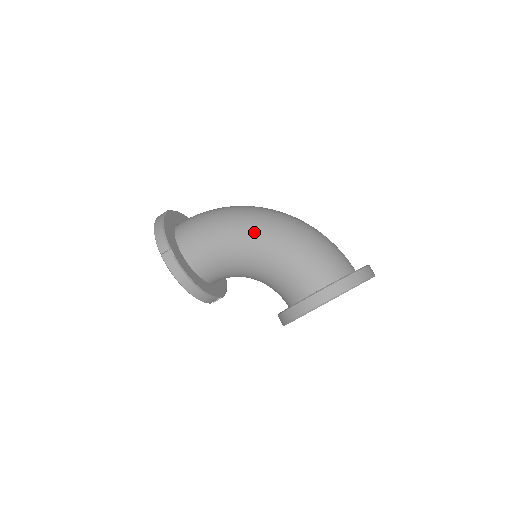
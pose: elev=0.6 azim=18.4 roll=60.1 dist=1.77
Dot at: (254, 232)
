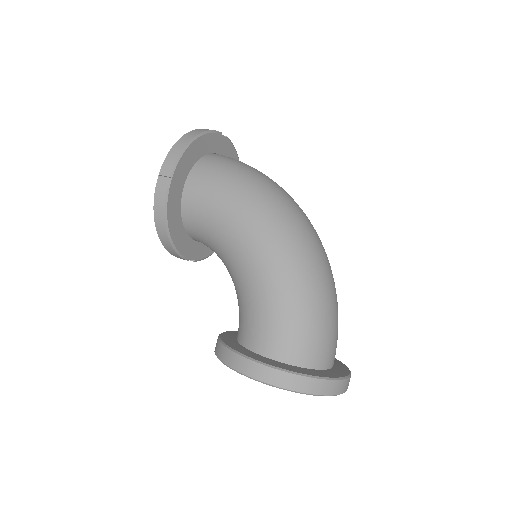
Dot at: (264, 238)
